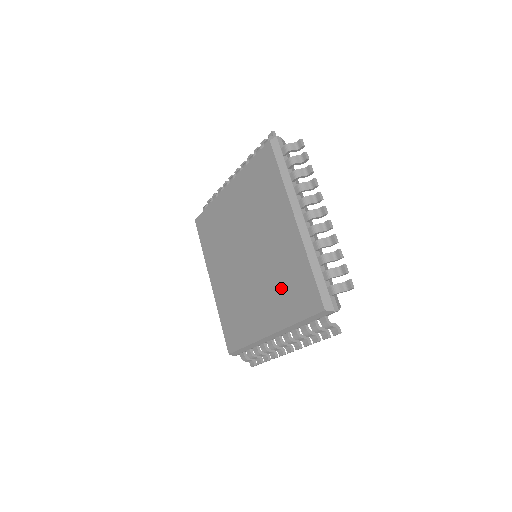
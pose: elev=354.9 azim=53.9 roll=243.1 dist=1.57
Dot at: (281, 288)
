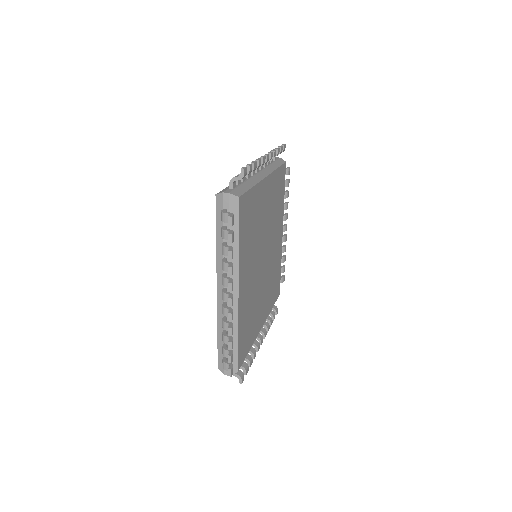
Dot at: occluded
